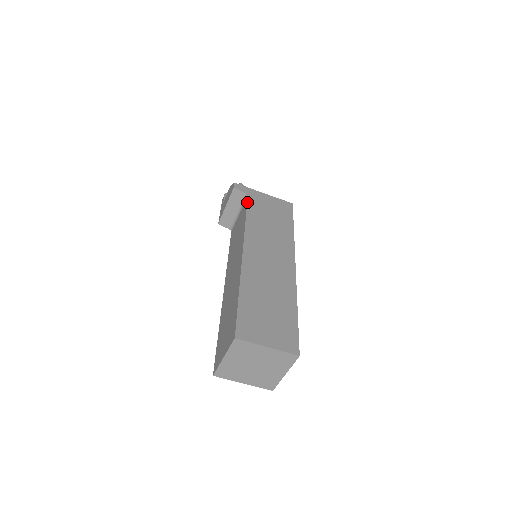
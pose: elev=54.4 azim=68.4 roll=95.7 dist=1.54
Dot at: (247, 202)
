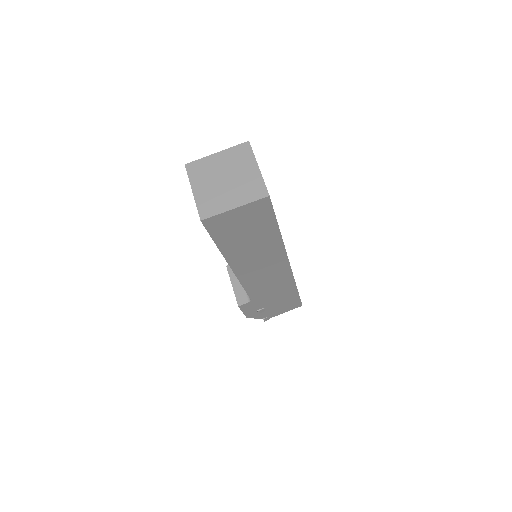
Dot at: occluded
